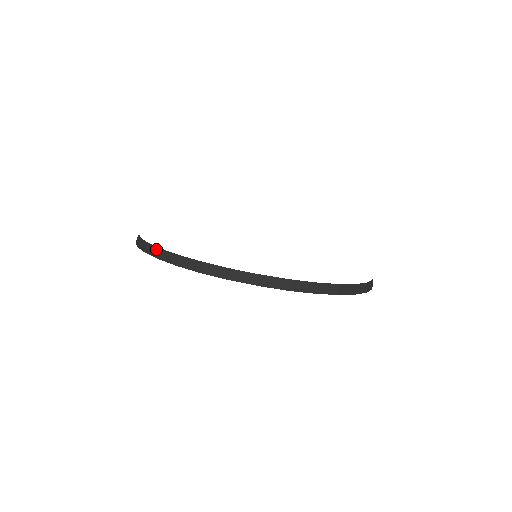
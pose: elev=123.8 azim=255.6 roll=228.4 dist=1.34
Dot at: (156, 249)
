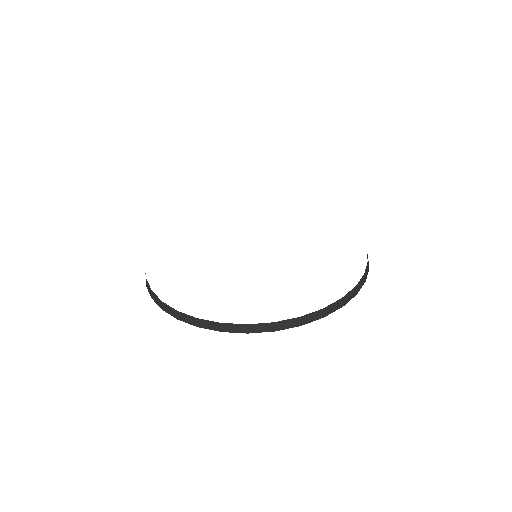
Dot at: (192, 318)
